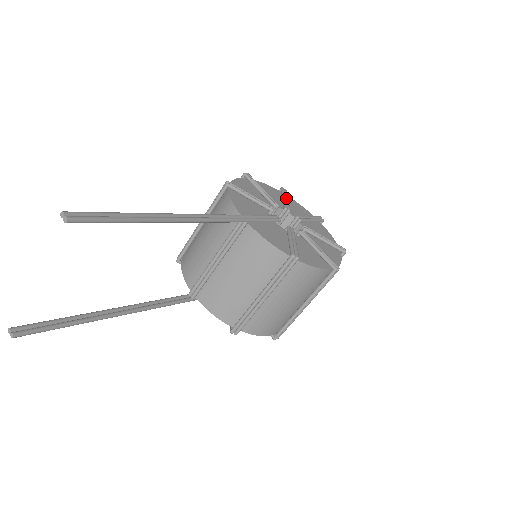
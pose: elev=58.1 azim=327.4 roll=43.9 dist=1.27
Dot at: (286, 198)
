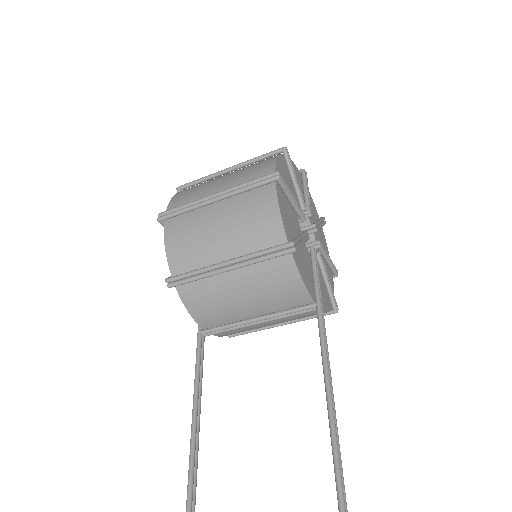
Dot at: (296, 178)
